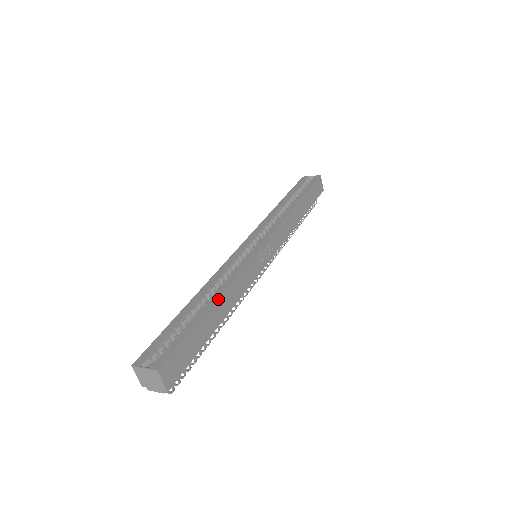
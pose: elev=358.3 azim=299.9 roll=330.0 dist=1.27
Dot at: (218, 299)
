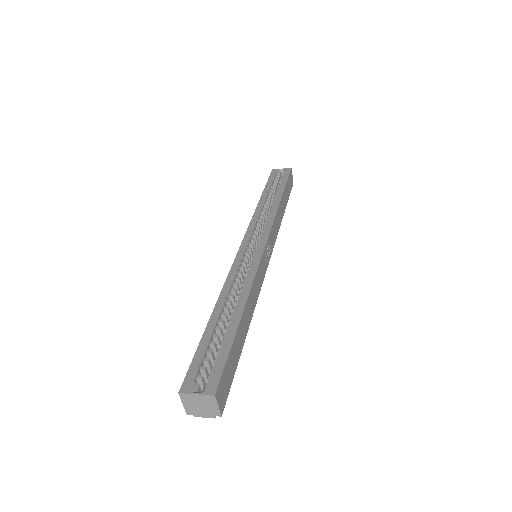
Dot at: (245, 307)
